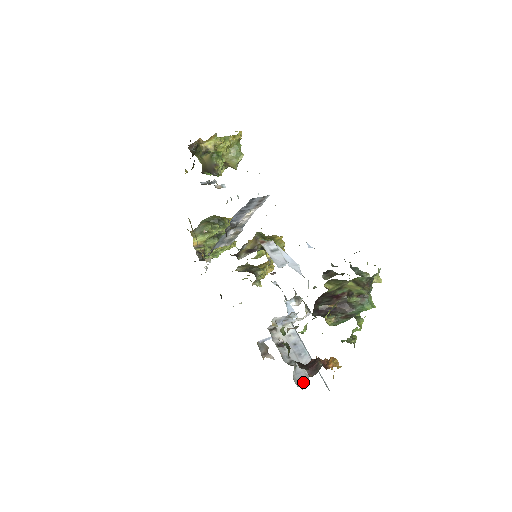
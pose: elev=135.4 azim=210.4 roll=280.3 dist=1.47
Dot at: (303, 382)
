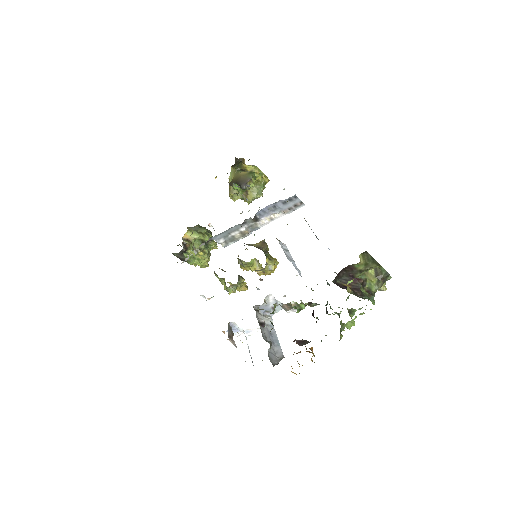
Dot at: (274, 362)
